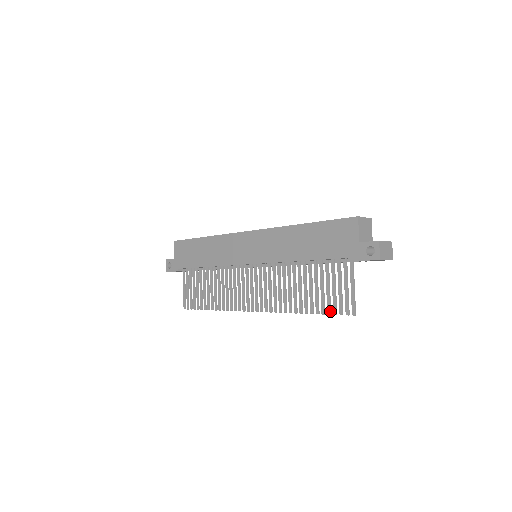
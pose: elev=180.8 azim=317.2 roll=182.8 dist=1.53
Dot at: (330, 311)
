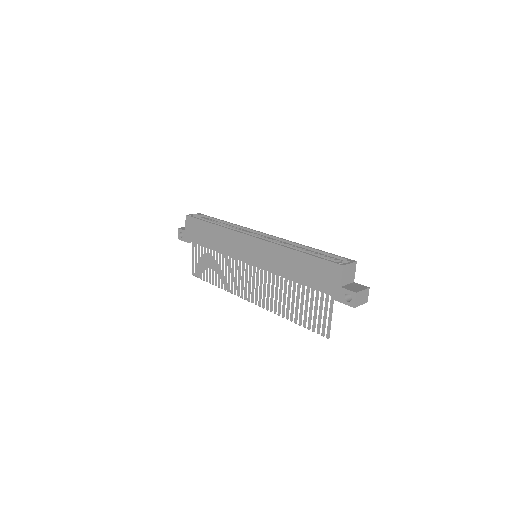
Dot at: (310, 327)
